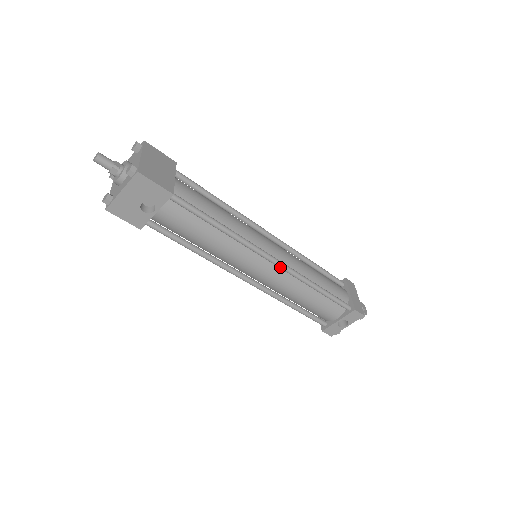
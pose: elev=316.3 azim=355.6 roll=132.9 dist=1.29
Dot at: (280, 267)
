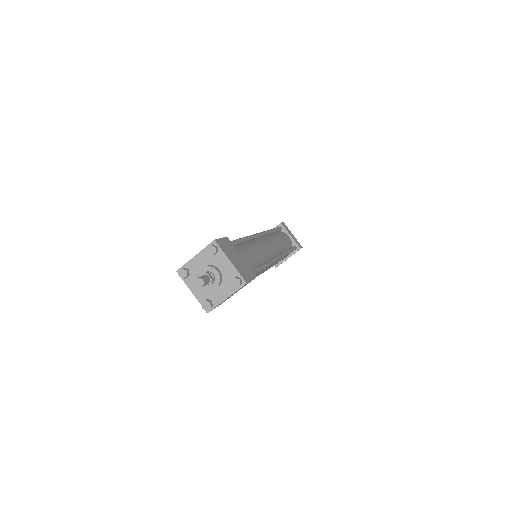
Dot at: (279, 259)
